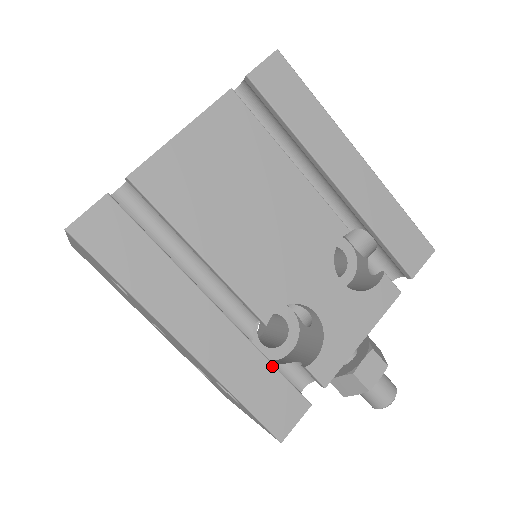
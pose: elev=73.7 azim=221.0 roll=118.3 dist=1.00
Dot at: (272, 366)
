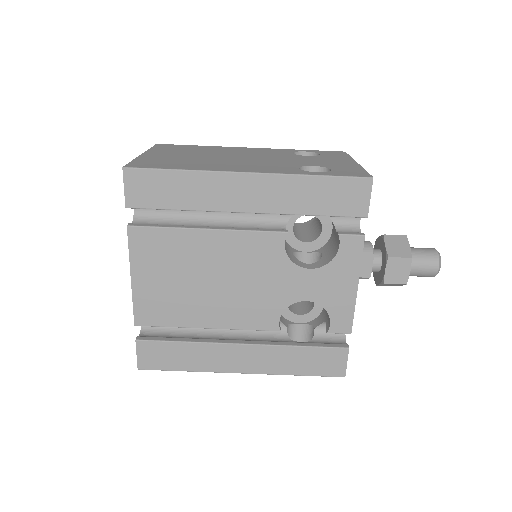
Dot at: (304, 348)
